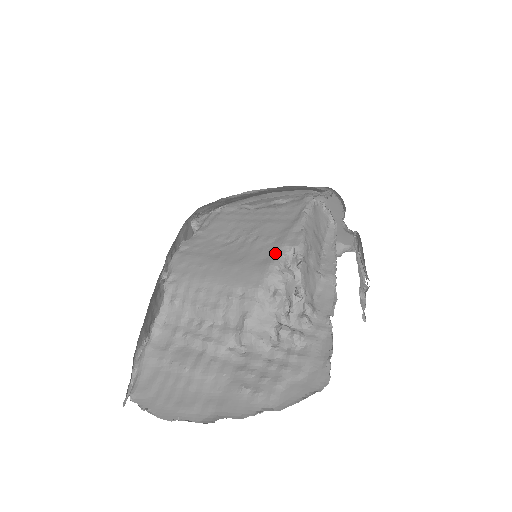
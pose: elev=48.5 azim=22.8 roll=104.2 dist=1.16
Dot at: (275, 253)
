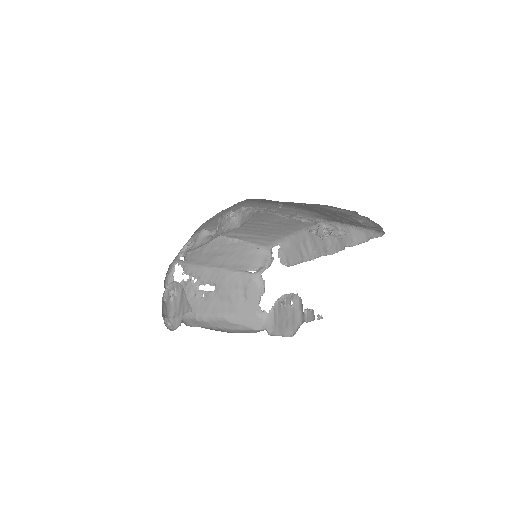
Dot at: occluded
